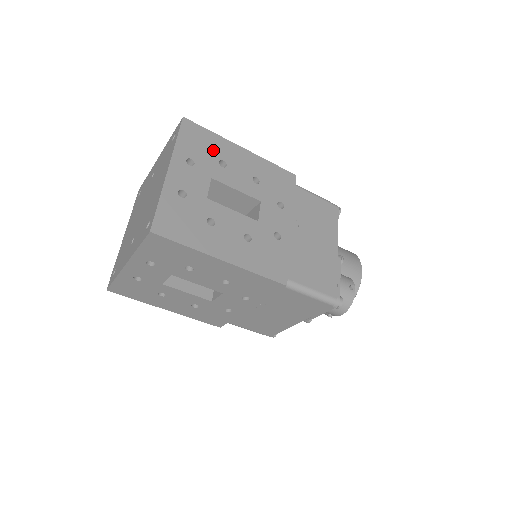
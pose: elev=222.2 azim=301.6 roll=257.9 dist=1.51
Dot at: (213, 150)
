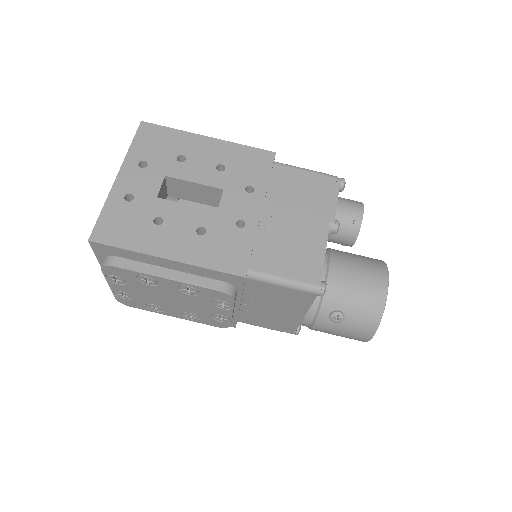
Dot at: occluded
